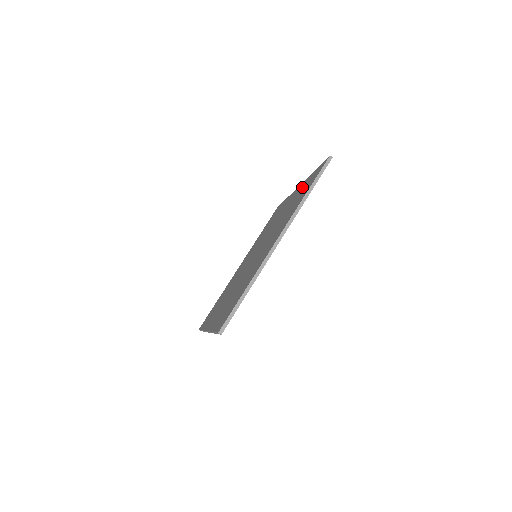
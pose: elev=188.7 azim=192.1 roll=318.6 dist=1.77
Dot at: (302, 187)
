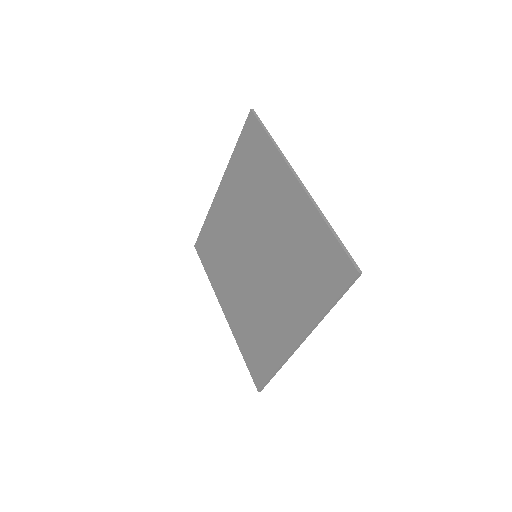
Dot at: (237, 168)
